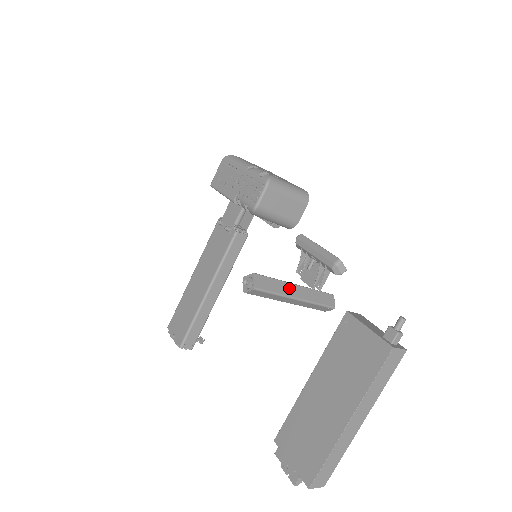
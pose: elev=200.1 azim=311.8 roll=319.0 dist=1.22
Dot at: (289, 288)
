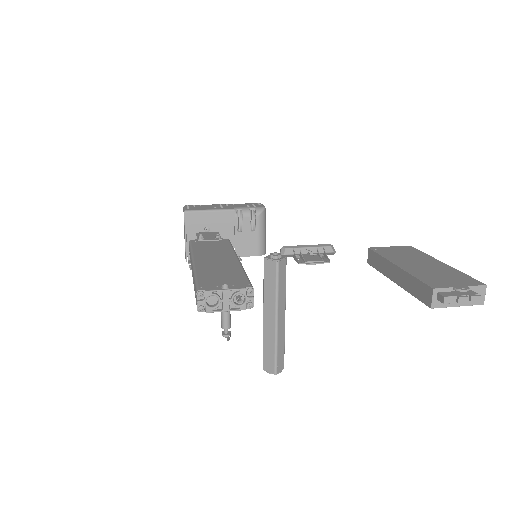
Dot at: occluded
